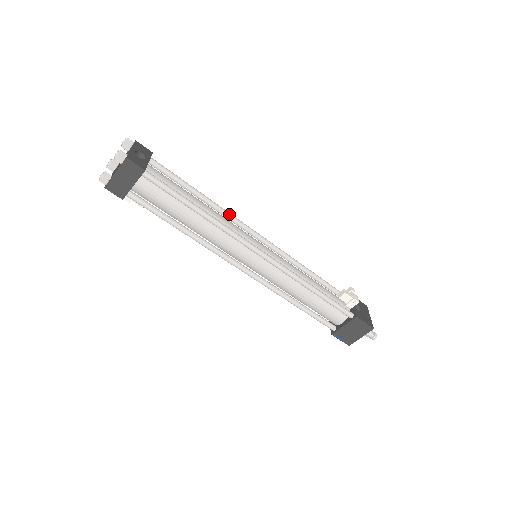
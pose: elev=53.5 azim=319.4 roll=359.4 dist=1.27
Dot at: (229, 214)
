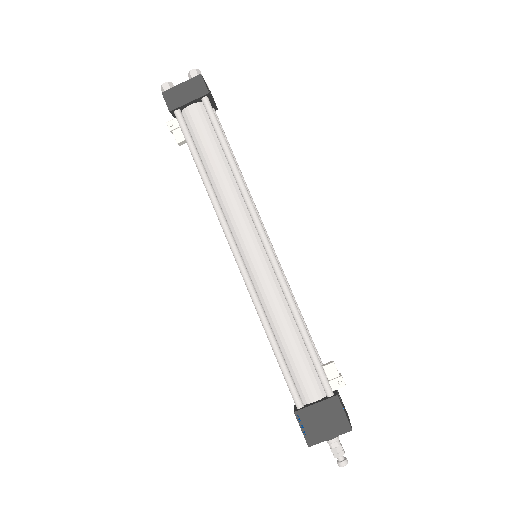
Dot at: occluded
